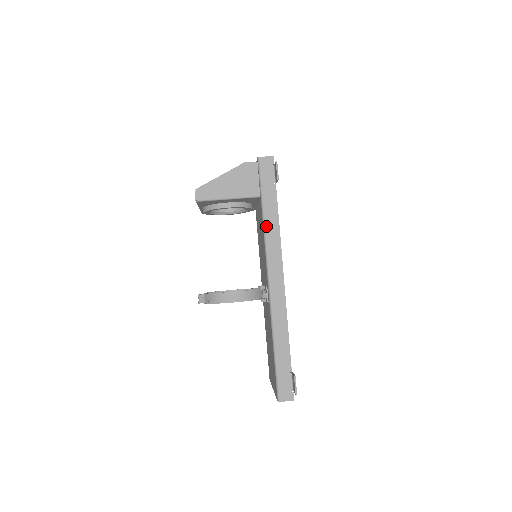
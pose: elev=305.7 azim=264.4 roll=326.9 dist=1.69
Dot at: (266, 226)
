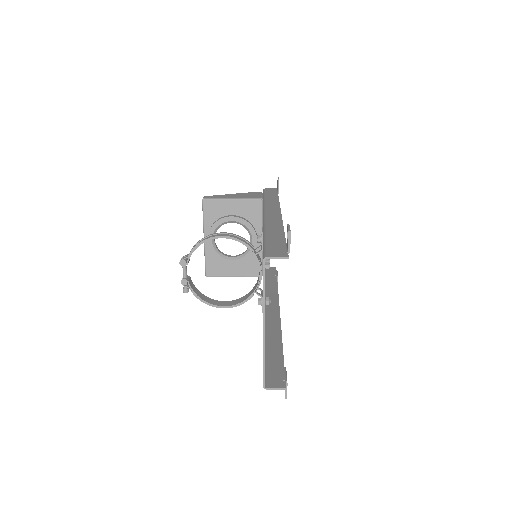
Dot at: (266, 201)
